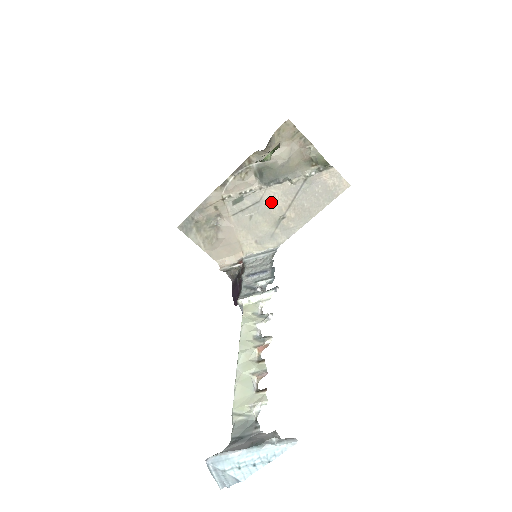
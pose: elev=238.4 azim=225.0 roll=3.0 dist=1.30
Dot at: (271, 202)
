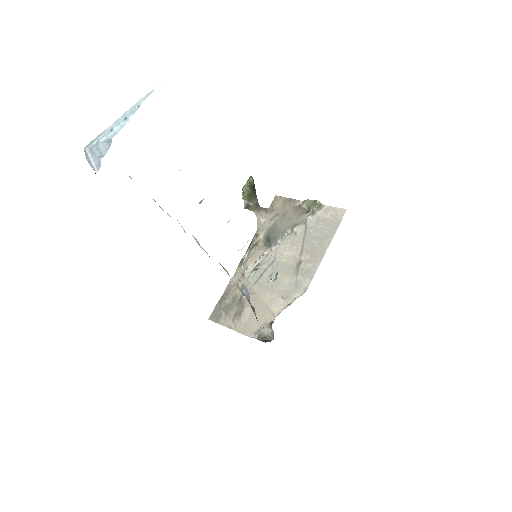
Dot at: (284, 256)
